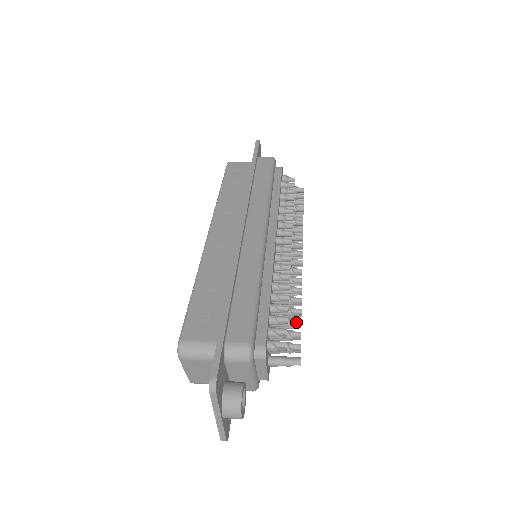
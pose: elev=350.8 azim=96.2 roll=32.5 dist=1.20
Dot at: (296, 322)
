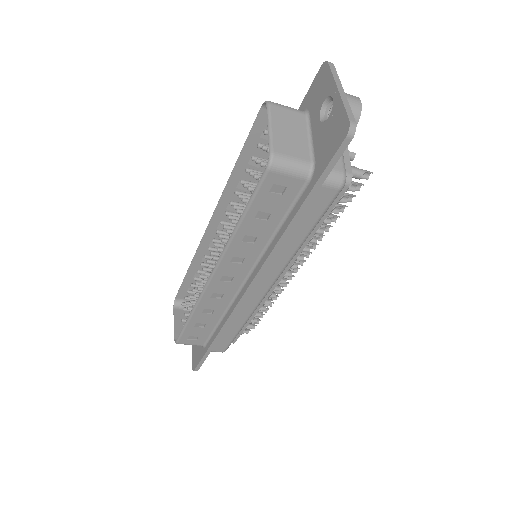
Dot at: occluded
